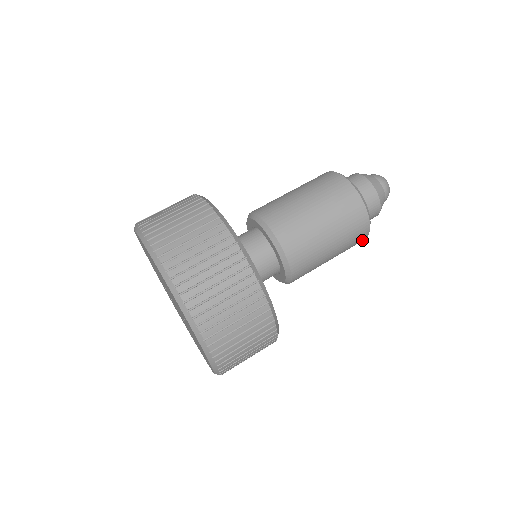
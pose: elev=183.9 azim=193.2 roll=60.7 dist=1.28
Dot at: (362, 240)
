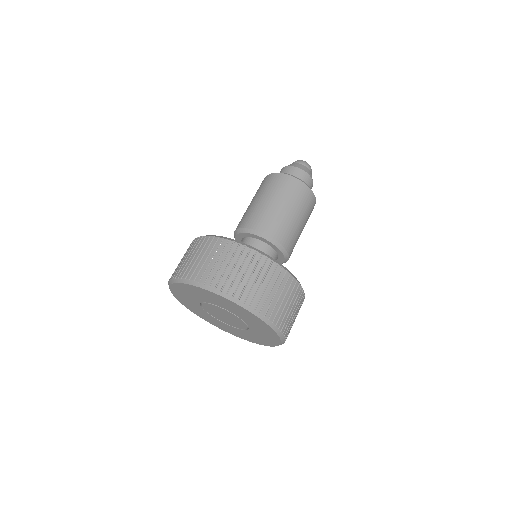
Dot at: (311, 195)
